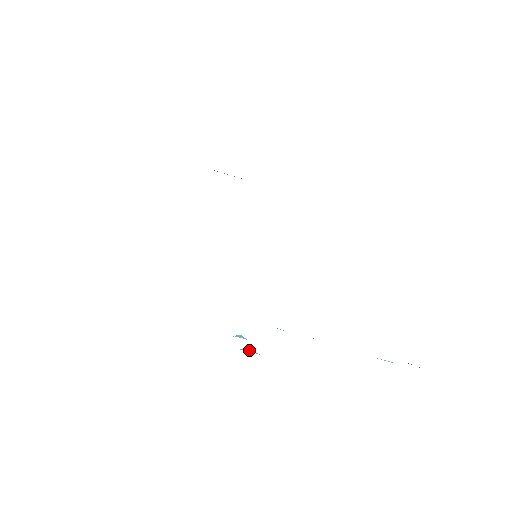
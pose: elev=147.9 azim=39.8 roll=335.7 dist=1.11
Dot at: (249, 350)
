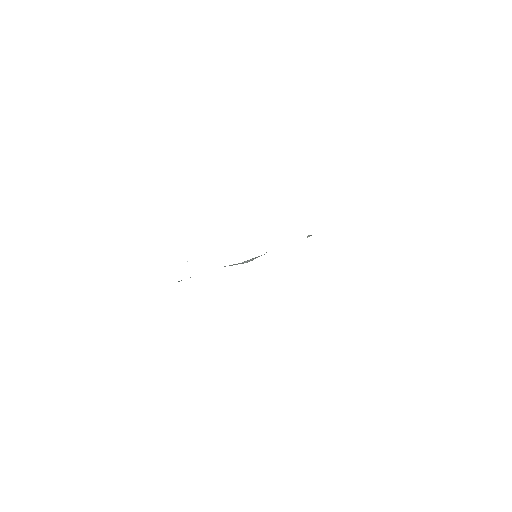
Dot at: occluded
